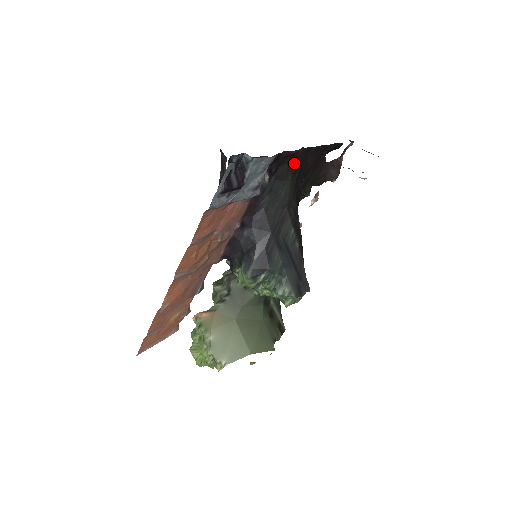
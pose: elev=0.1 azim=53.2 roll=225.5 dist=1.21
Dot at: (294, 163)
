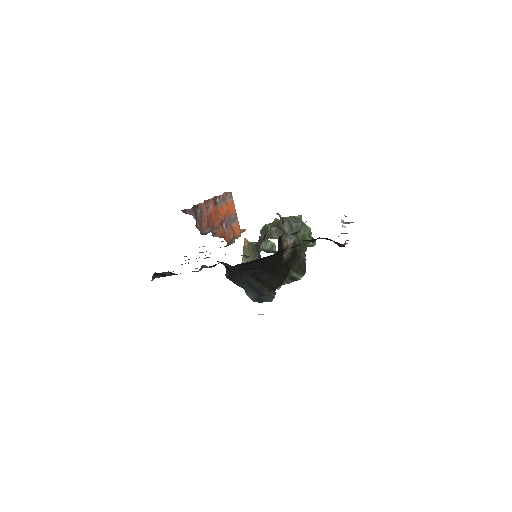
Dot at: (233, 266)
